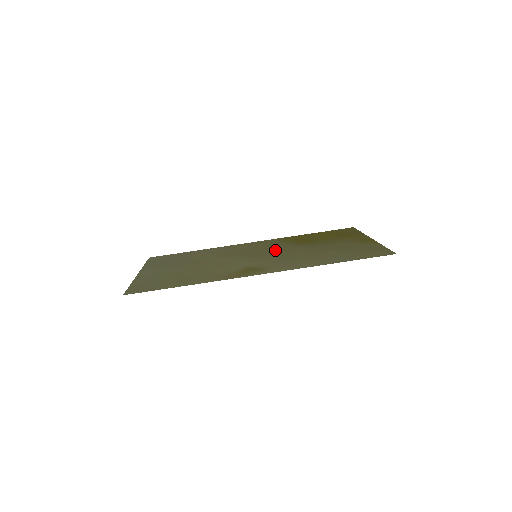
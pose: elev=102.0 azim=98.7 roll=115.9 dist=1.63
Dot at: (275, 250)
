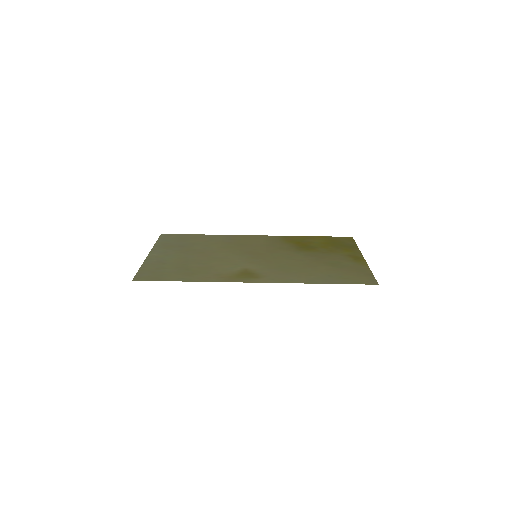
Dot at: (274, 252)
